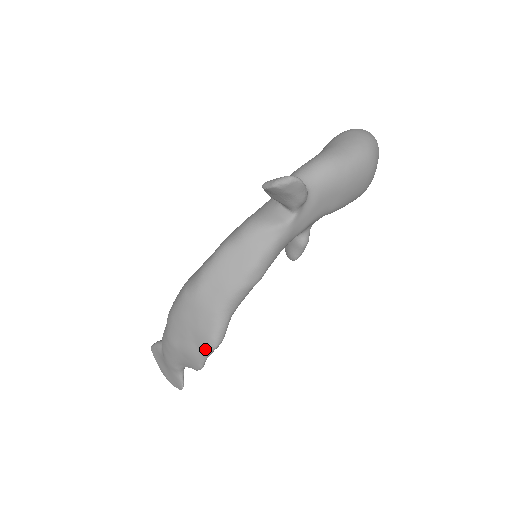
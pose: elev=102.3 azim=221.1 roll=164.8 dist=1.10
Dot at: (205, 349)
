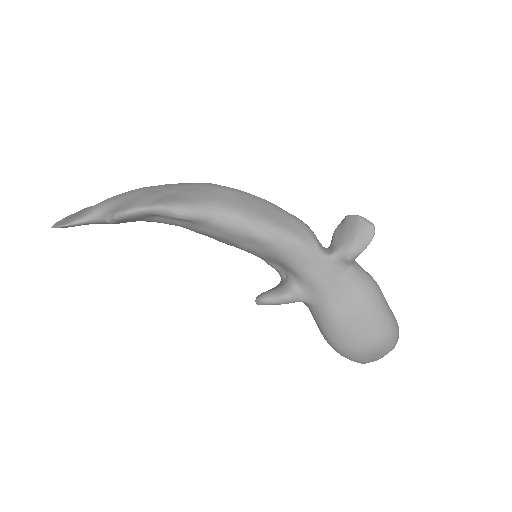
Dot at: (162, 202)
